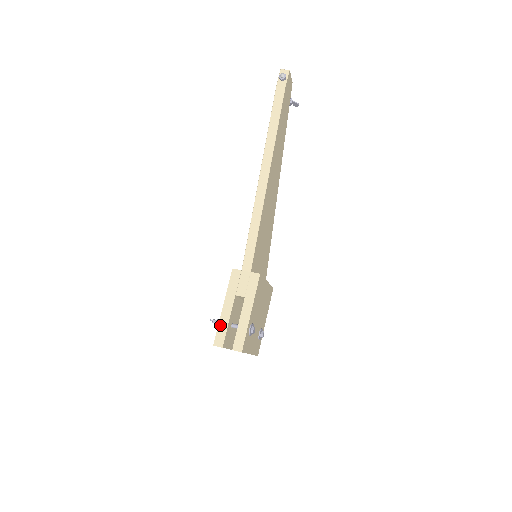
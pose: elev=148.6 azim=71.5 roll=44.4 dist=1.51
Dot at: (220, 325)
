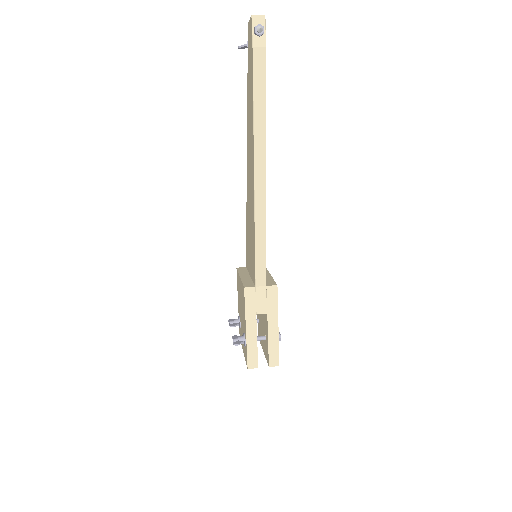
Dot at: (249, 348)
